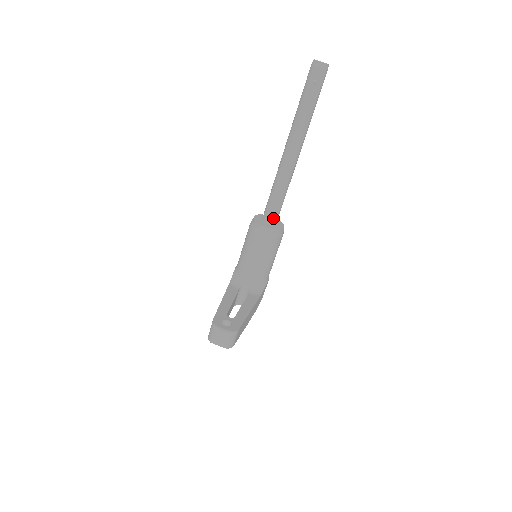
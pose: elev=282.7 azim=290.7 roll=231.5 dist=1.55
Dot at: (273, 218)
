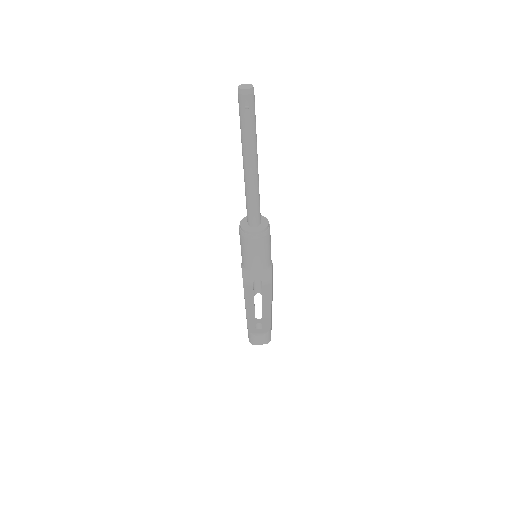
Dot at: (257, 221)
